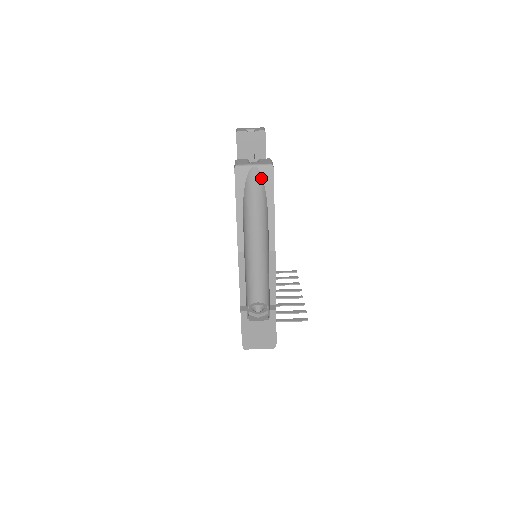
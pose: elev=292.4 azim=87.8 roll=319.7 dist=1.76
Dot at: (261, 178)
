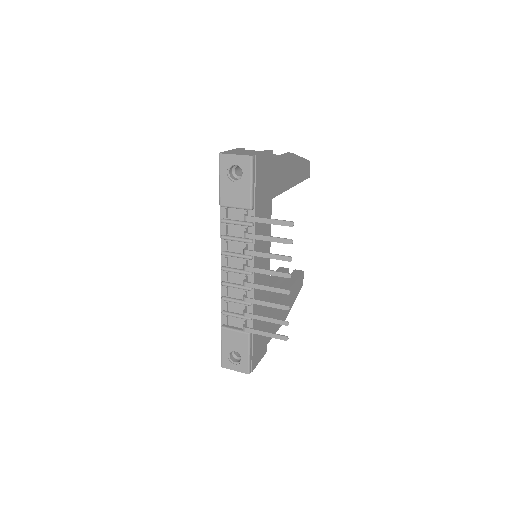
Dot at: occluded
